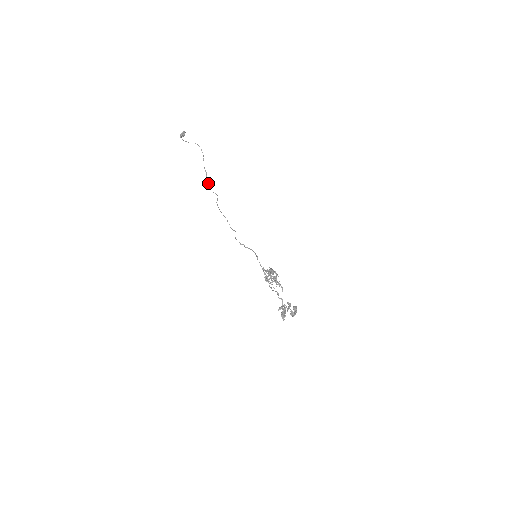
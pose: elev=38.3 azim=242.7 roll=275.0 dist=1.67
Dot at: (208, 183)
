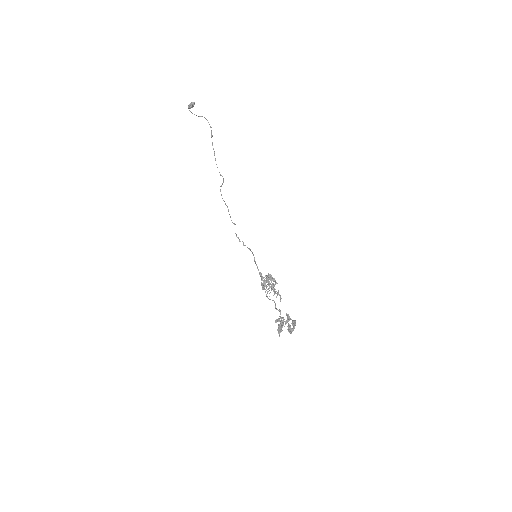
Dot at: occluded
